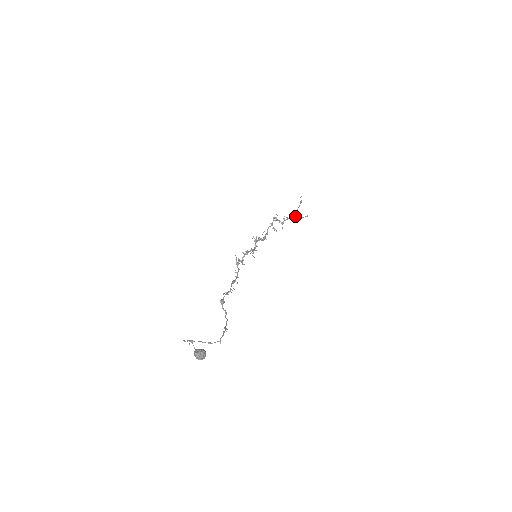
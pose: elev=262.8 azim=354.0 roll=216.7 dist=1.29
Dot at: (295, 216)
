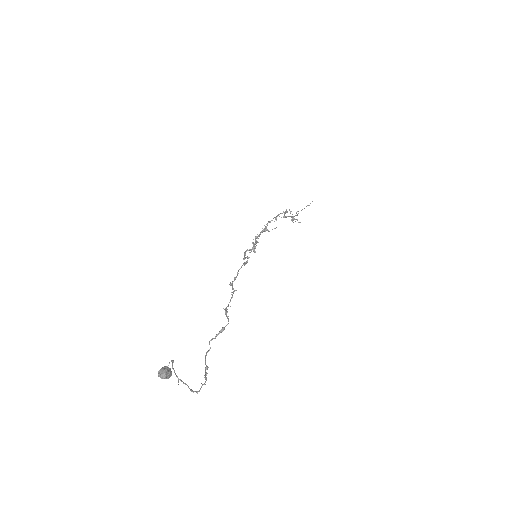
Dot at: (296, 219)
